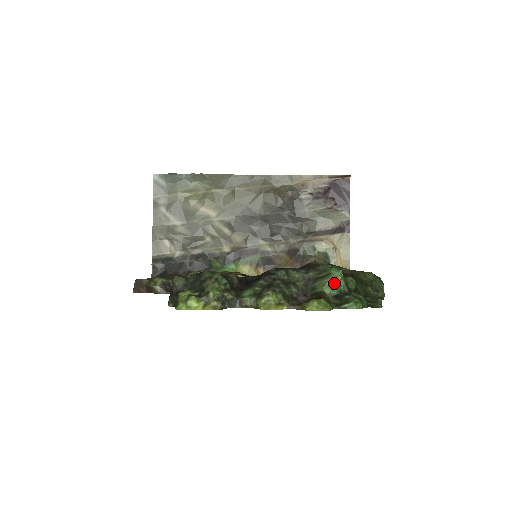
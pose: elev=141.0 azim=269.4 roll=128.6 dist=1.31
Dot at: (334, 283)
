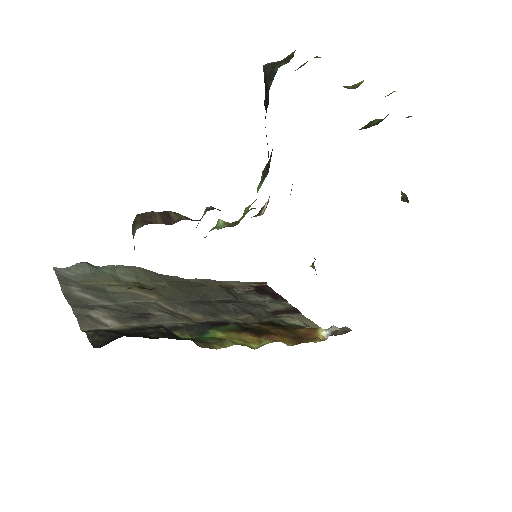
Dot at: occluded
